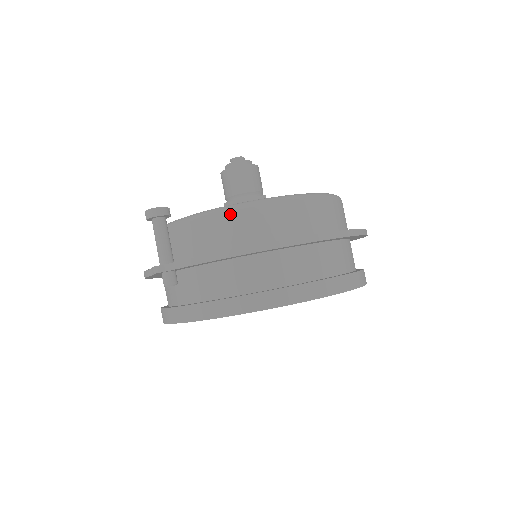
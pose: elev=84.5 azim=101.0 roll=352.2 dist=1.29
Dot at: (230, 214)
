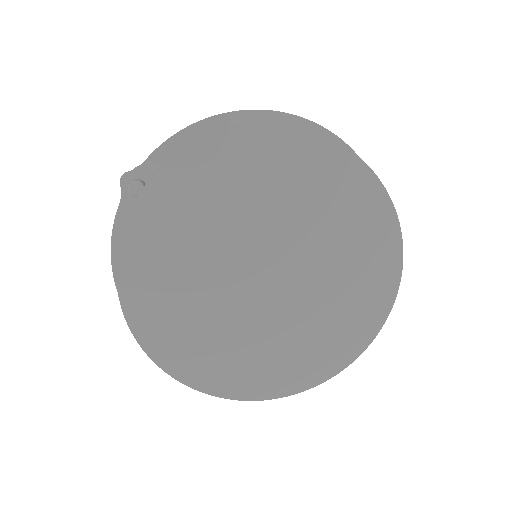
Dot at: occluded
